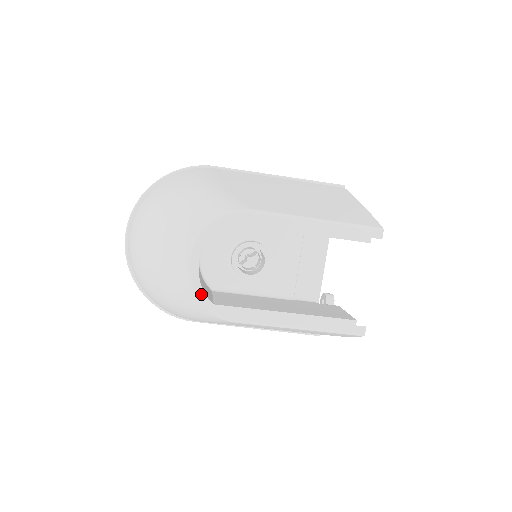
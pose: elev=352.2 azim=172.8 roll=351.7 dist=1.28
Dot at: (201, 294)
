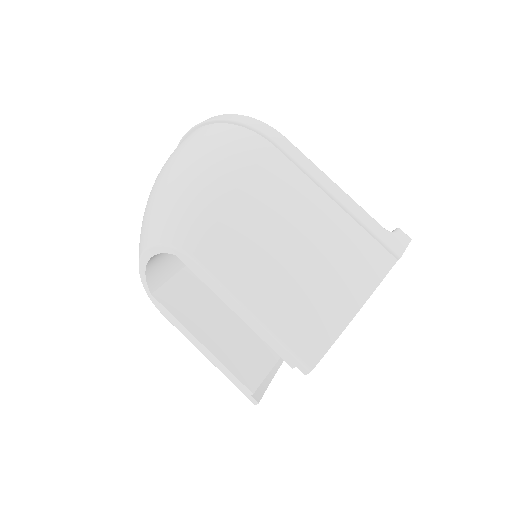
Dot at: (144, 281)
